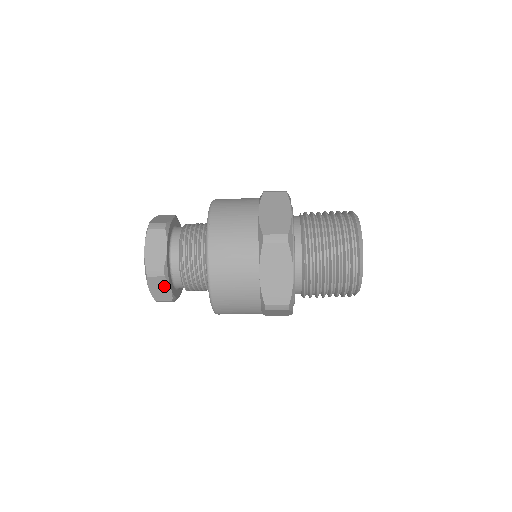
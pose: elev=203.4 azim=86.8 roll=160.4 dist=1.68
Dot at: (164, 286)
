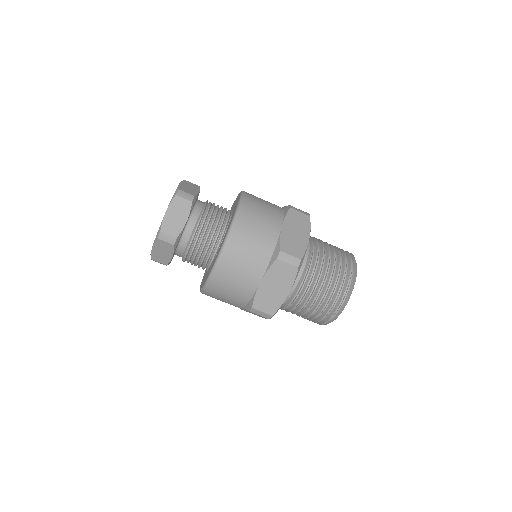
Dot at: (183, 214)
